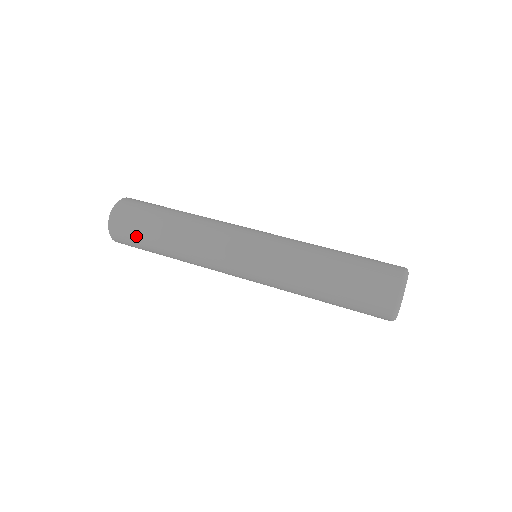
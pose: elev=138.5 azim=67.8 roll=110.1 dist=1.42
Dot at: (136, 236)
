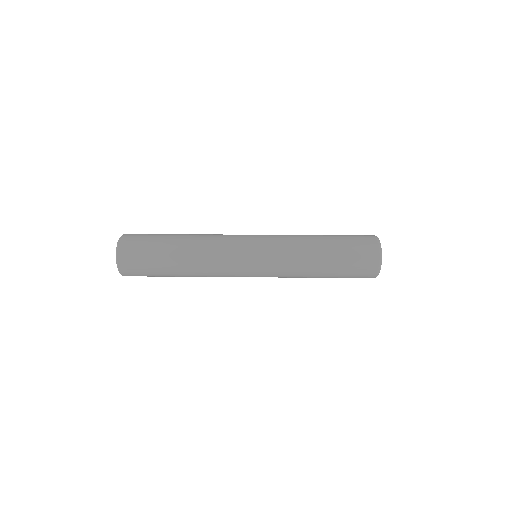
Dot at: (147, 254)
